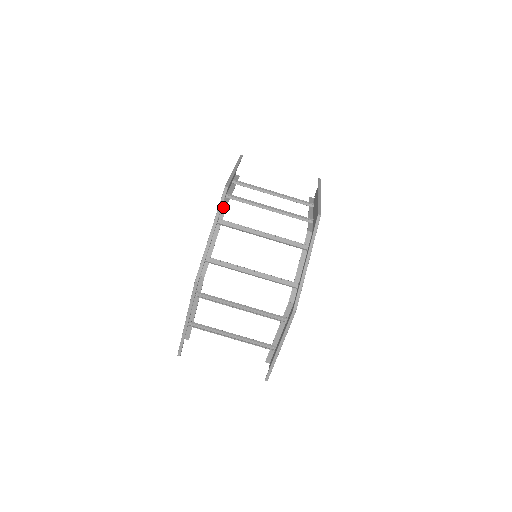
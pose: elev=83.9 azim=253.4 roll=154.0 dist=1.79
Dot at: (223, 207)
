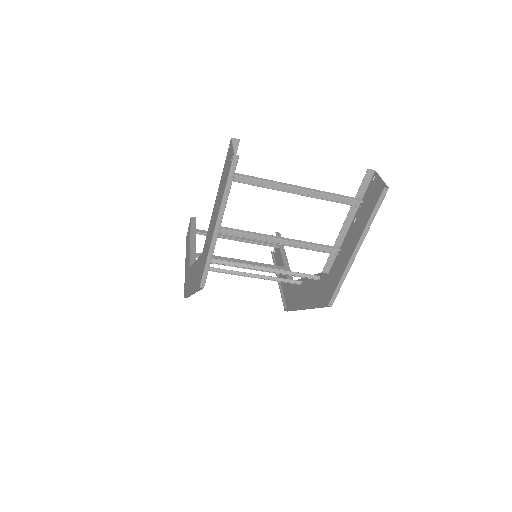
Dot at: occluded
